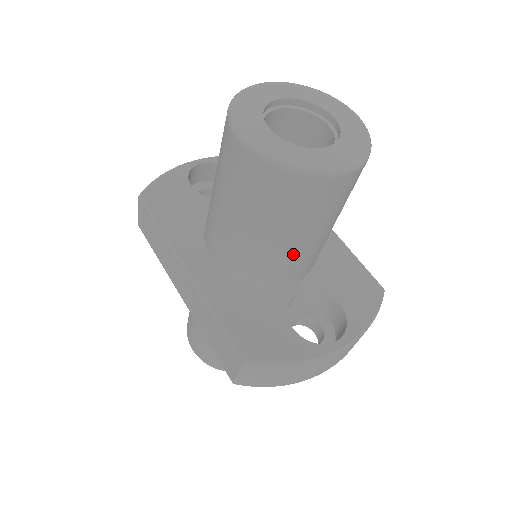
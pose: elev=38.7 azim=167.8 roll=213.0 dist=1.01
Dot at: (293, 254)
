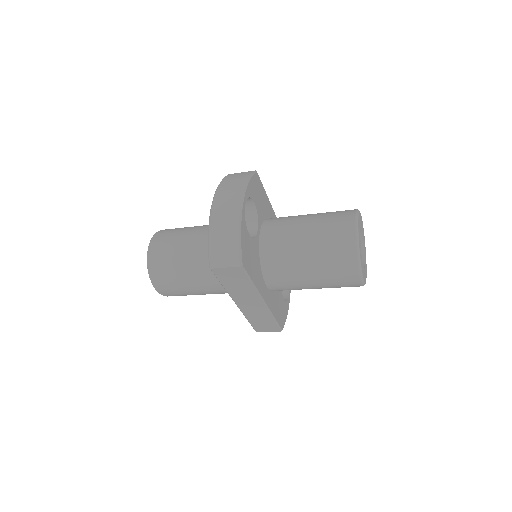
Dot at: occluded
